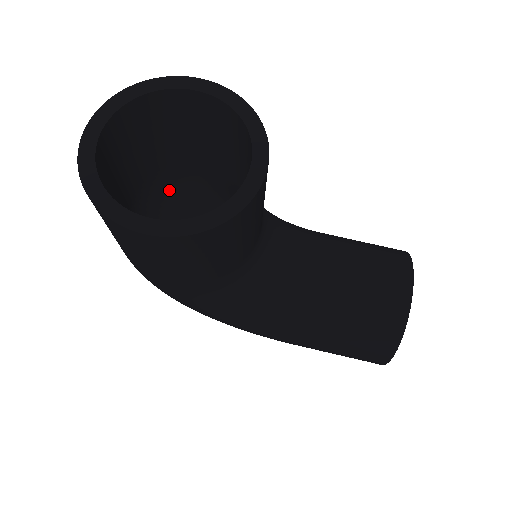
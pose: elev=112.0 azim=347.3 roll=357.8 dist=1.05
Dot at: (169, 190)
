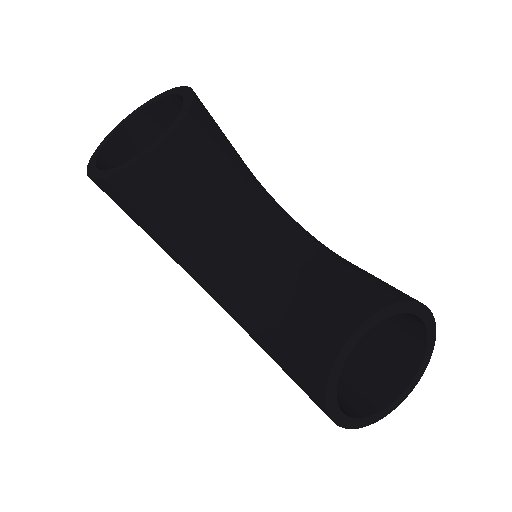
Dot at: occluded
